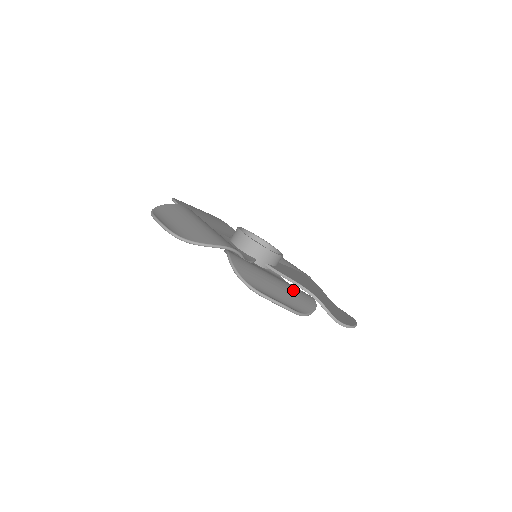
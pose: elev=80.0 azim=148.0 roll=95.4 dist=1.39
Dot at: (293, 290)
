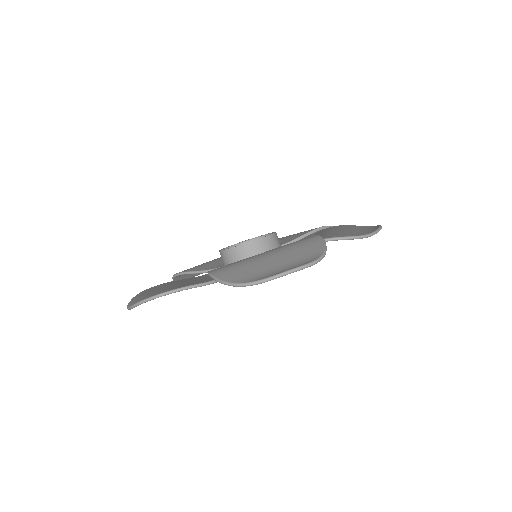
Dot at: (336, 228)
